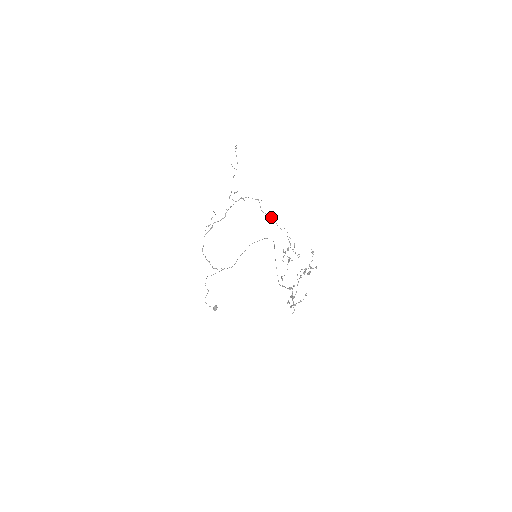
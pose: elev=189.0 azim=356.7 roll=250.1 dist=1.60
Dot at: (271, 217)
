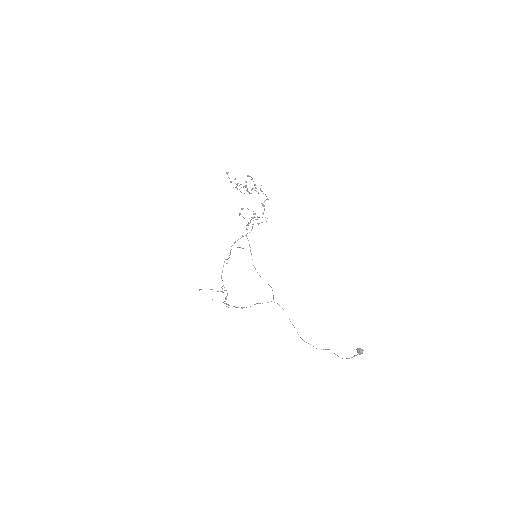
Dot at: occluded
